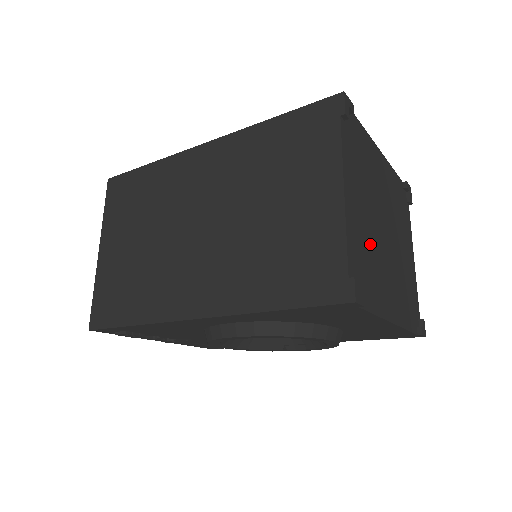
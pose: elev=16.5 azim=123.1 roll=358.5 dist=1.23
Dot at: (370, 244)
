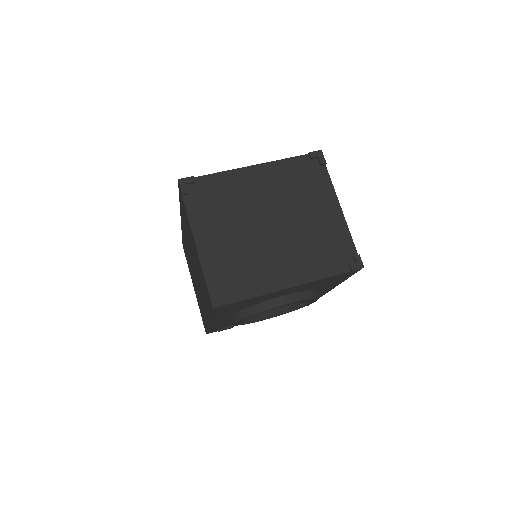
Dot at: (241, 253)
